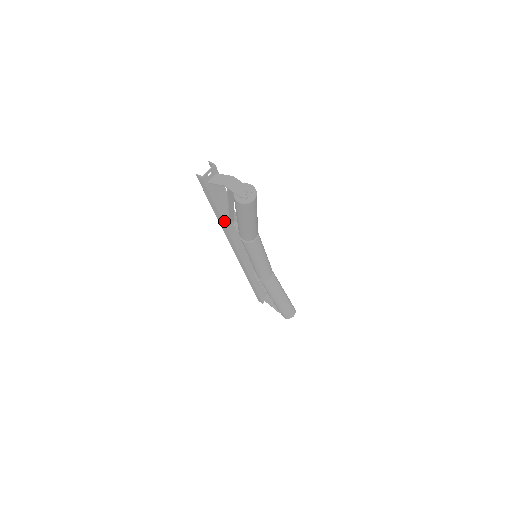
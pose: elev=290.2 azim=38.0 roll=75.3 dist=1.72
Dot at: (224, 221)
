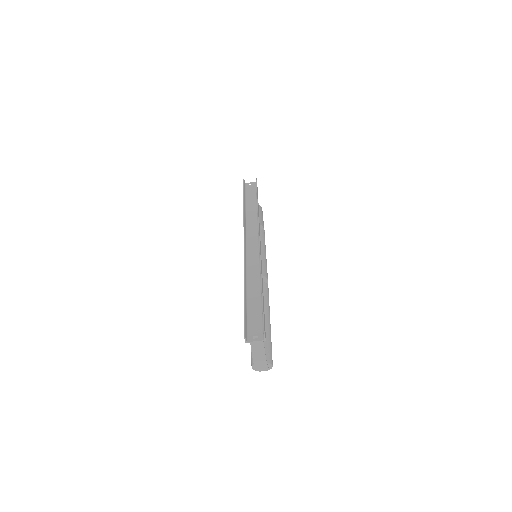
Dot at: (247, 287)
